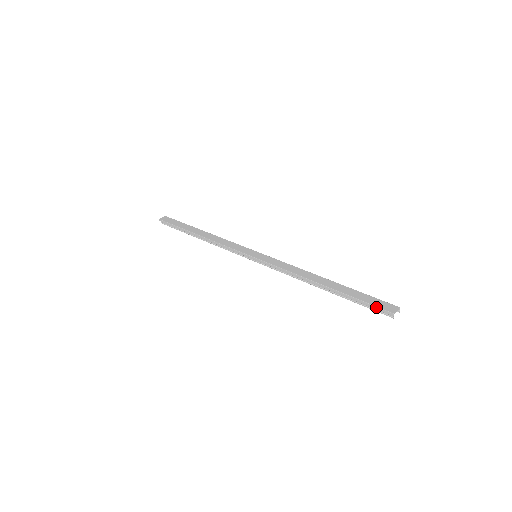
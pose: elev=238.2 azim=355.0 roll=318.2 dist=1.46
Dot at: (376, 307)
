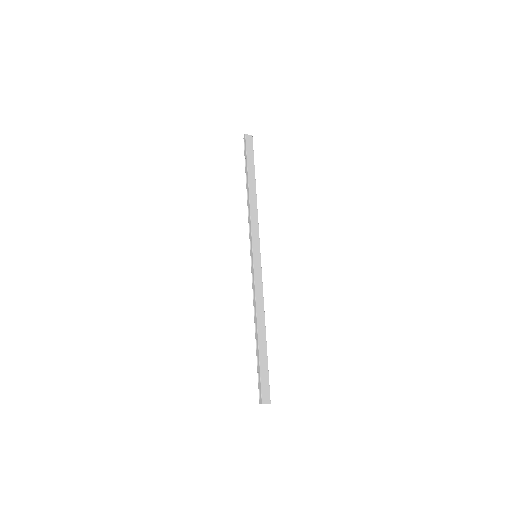
Dot at: (261, 387)
